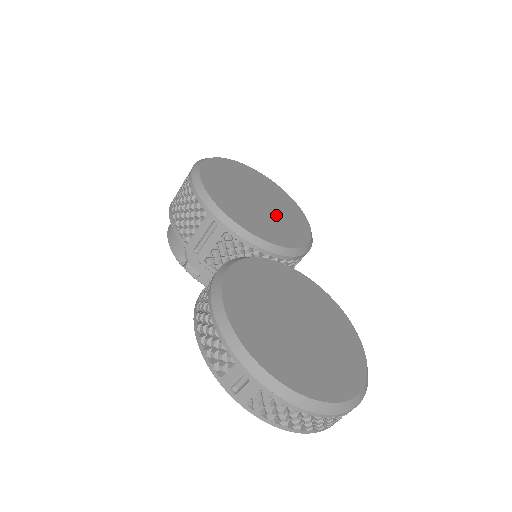
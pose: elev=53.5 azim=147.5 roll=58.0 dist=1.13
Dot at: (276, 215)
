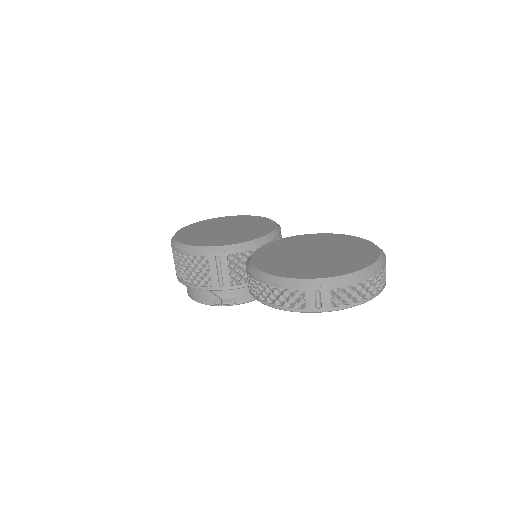
Dot at: (243, 227)
